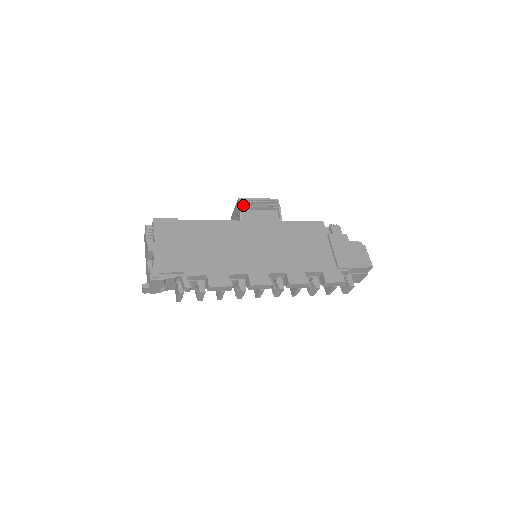
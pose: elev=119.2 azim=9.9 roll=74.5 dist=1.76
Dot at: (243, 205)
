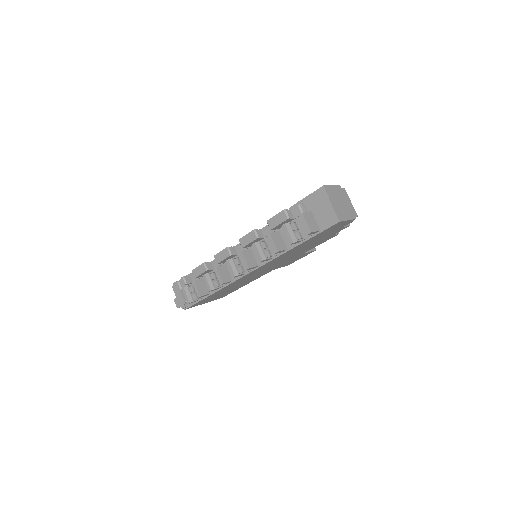
Dot at: occluded
